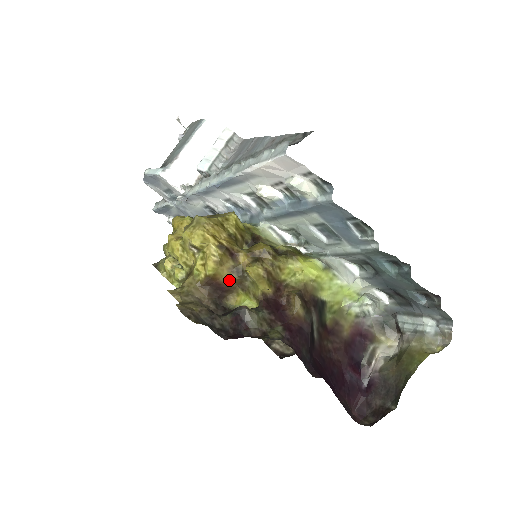
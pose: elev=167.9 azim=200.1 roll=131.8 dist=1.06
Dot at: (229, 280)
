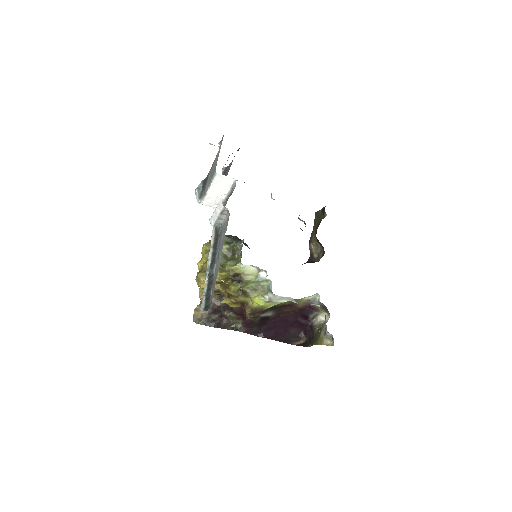
Dot at: occluded
